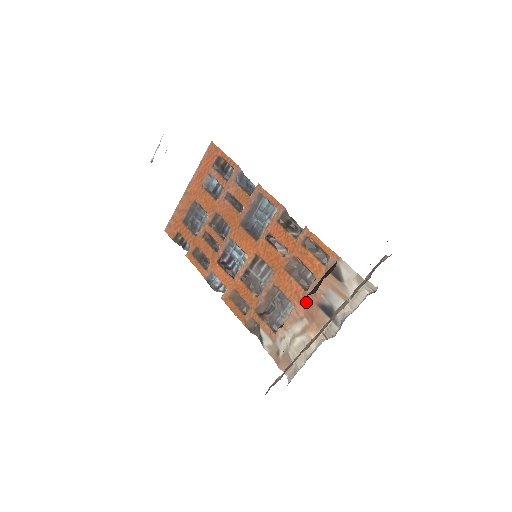
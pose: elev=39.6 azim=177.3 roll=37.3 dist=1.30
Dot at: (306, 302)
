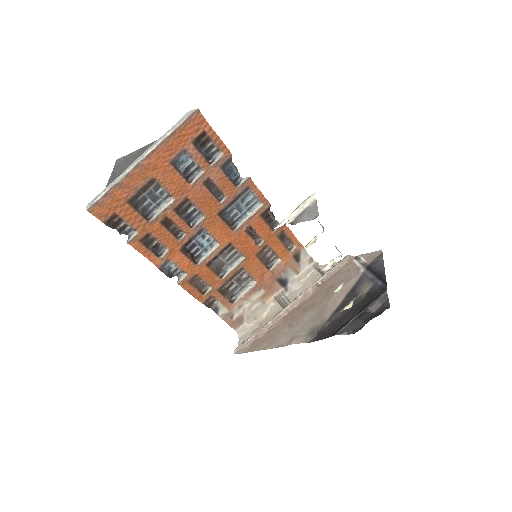
Dot at: (268, 278)
